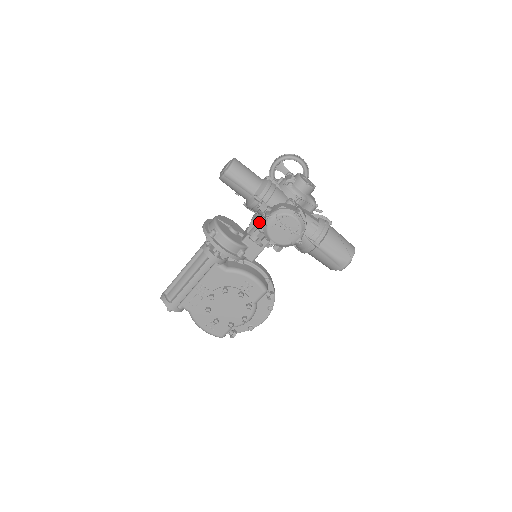
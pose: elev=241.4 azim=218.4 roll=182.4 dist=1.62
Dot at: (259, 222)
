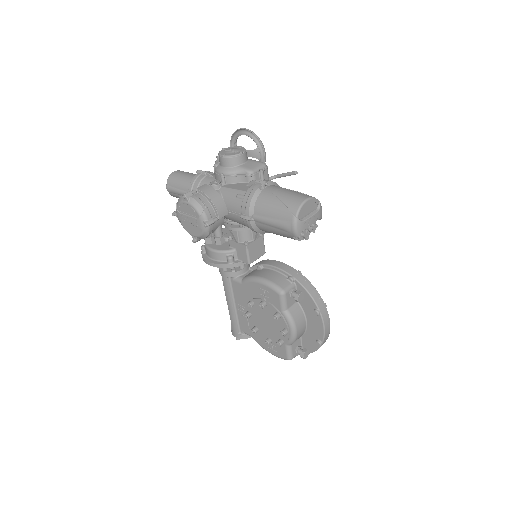
Dot at: occluded
